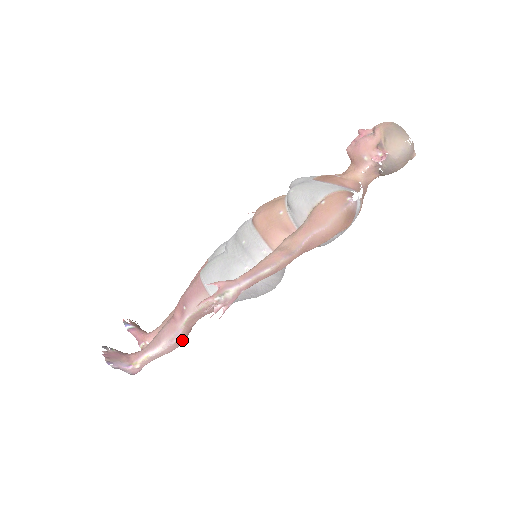
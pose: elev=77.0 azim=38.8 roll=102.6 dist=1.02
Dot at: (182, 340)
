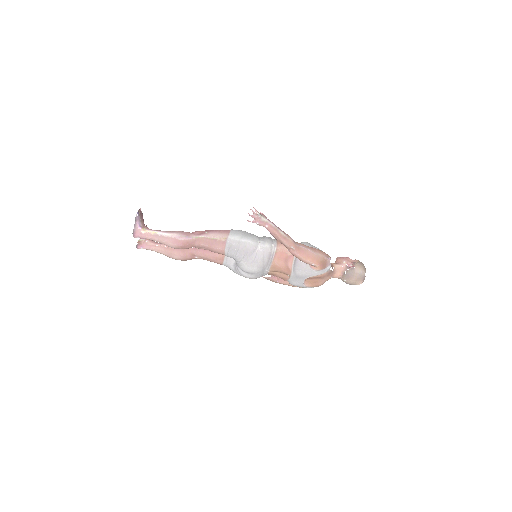
Dot at: (183, 243)
